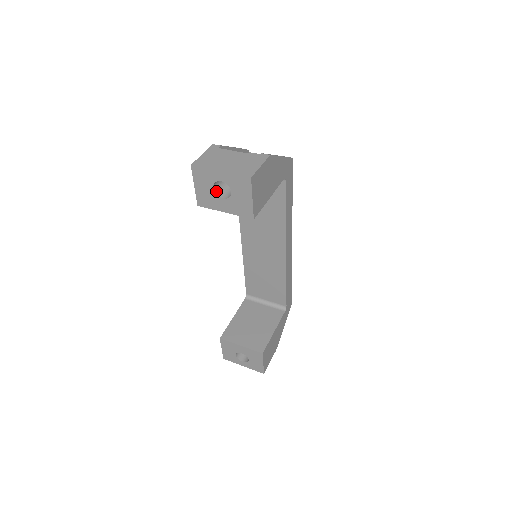
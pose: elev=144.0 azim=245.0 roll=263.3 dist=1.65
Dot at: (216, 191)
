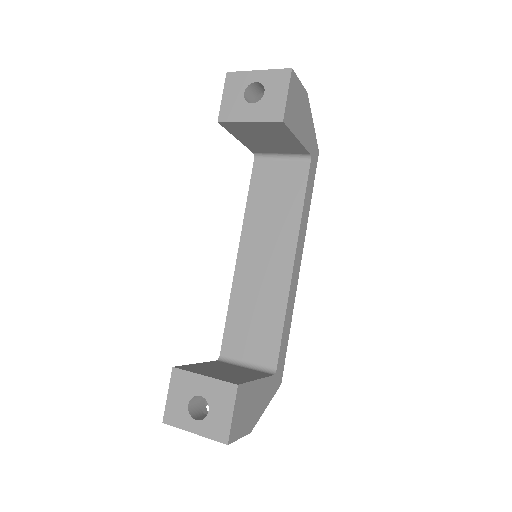
Dot at: (246, 99)
